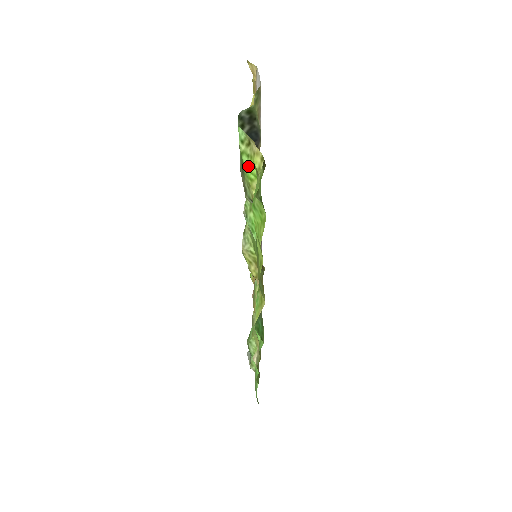
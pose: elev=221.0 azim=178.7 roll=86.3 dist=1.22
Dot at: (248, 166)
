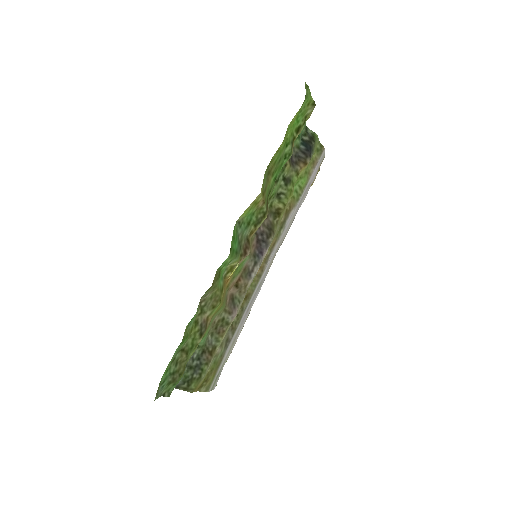
Dot at: occluded
